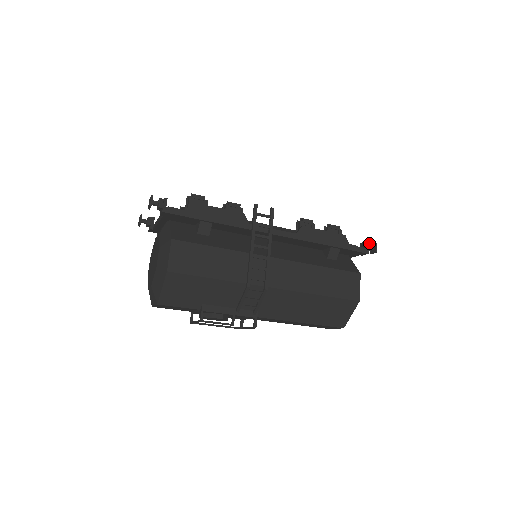
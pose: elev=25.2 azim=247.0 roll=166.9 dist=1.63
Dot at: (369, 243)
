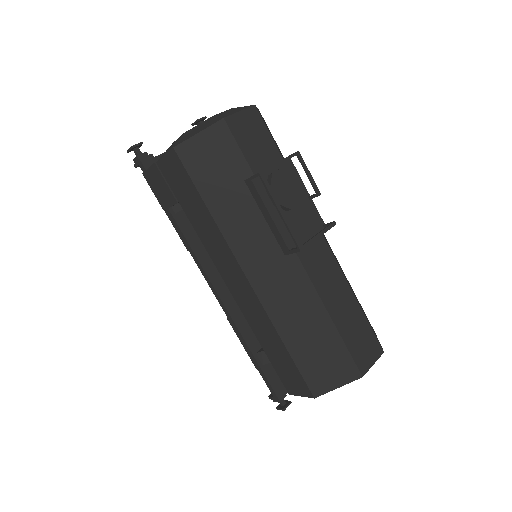
Dot at: occluded
